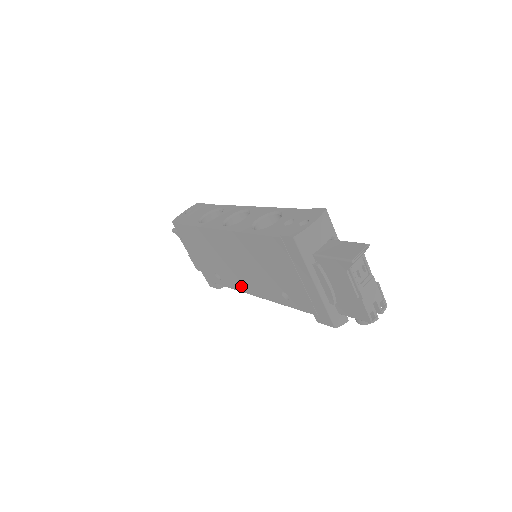
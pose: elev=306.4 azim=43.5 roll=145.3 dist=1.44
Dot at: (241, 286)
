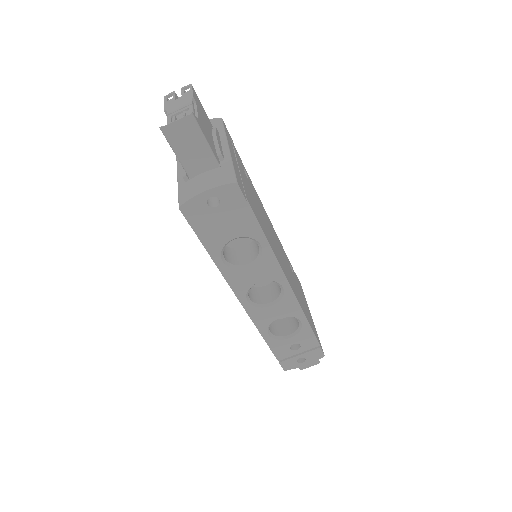
Dot at: occluded
